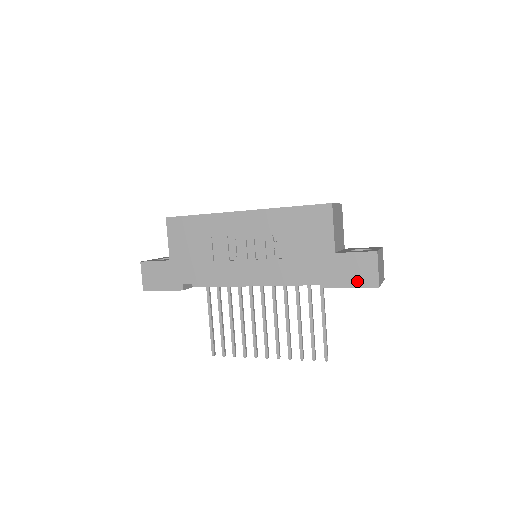
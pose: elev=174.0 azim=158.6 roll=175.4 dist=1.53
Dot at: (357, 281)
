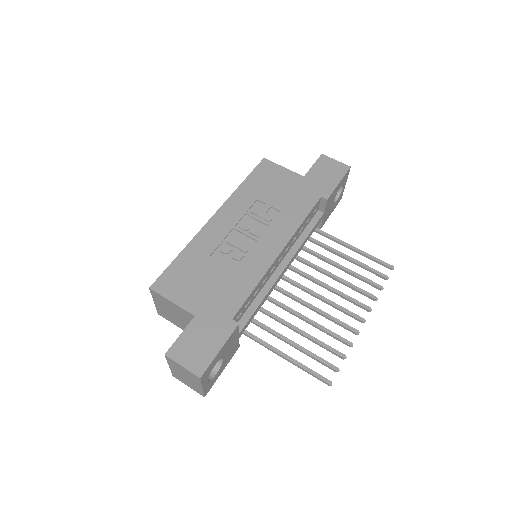
Dot at: (337, 176)
